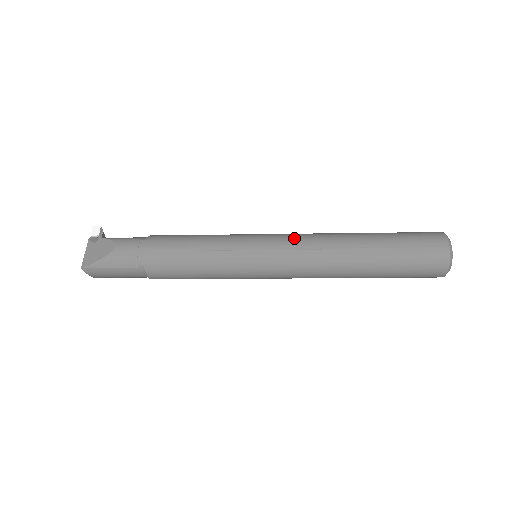
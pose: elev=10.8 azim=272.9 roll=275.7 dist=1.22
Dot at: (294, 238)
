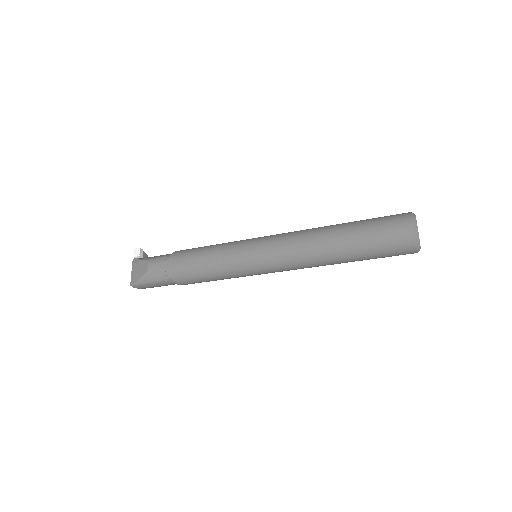
Dot at: (280, 240)
